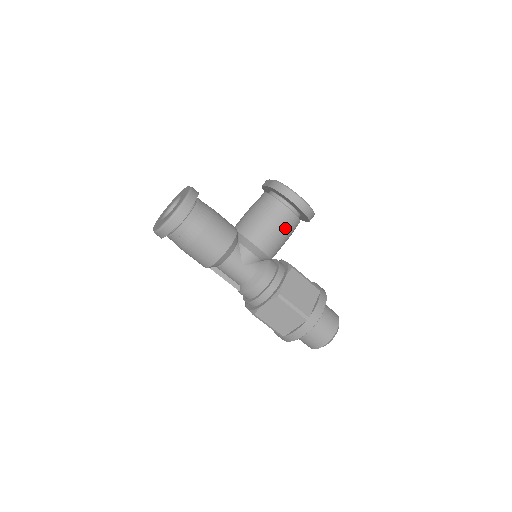
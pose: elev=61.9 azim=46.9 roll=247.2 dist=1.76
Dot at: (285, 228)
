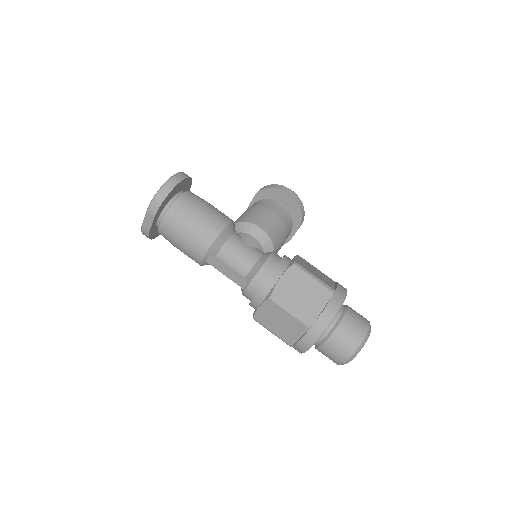
Dot at: (281, 218)
